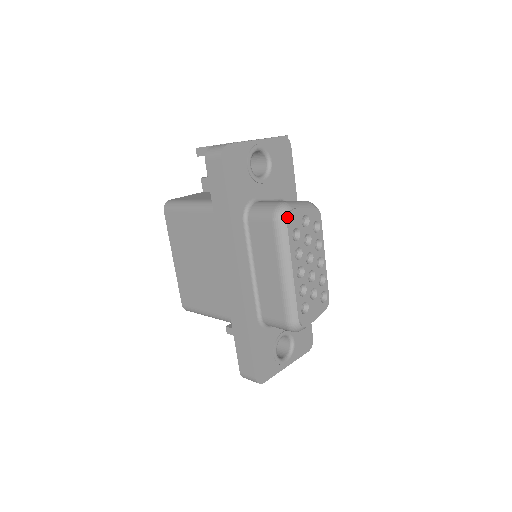
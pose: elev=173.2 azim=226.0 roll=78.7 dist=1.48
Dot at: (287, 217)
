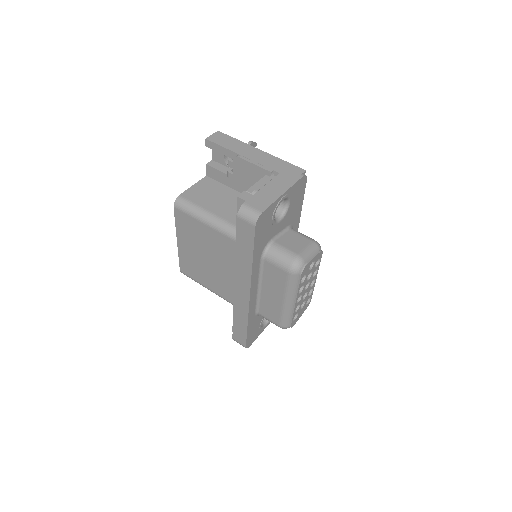
Dot at: (301, 272)
